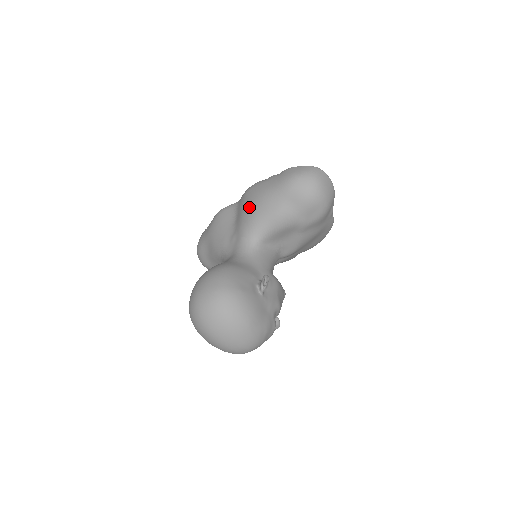
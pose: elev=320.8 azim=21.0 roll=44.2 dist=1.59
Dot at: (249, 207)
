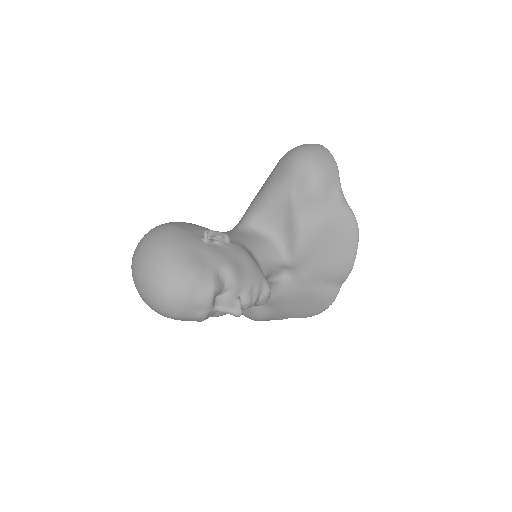
Dot at: occluded
